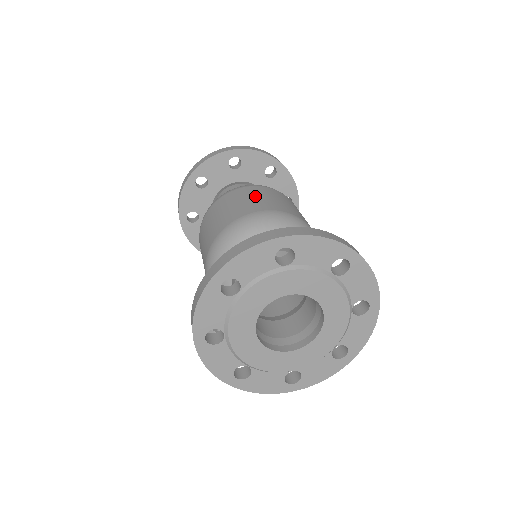
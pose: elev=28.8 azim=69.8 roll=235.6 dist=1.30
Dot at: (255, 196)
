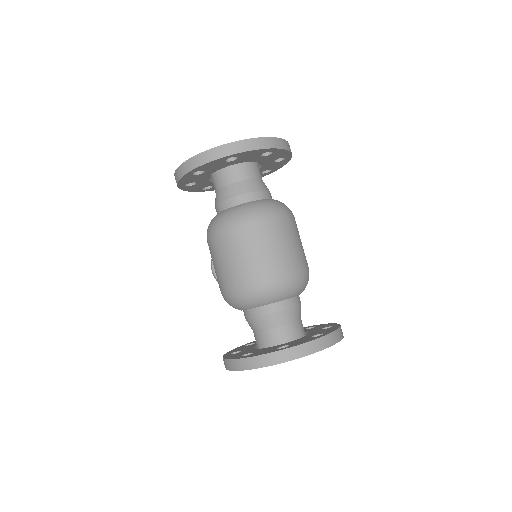
Dot at: (259, 248)
